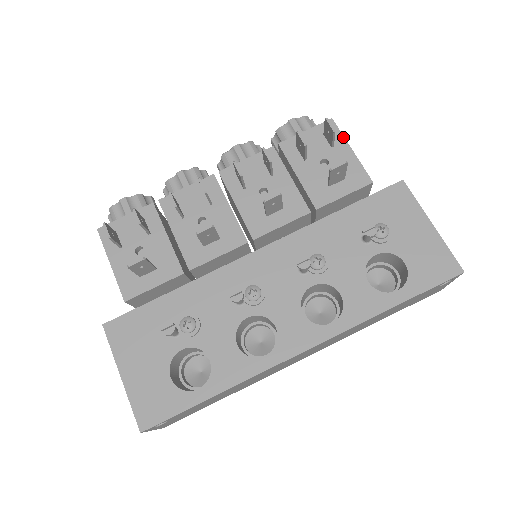
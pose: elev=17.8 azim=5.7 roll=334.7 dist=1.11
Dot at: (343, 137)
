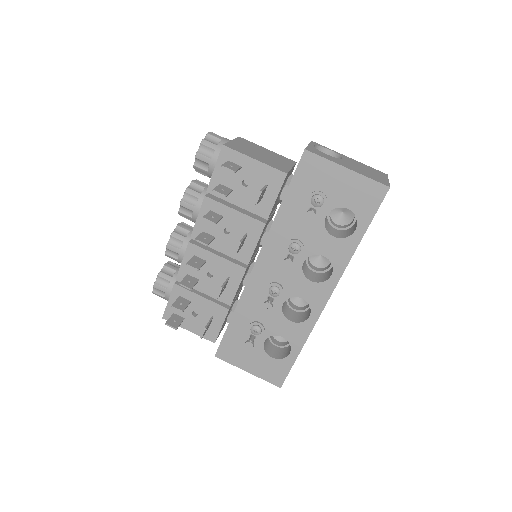
Dot at: (242, 154)
